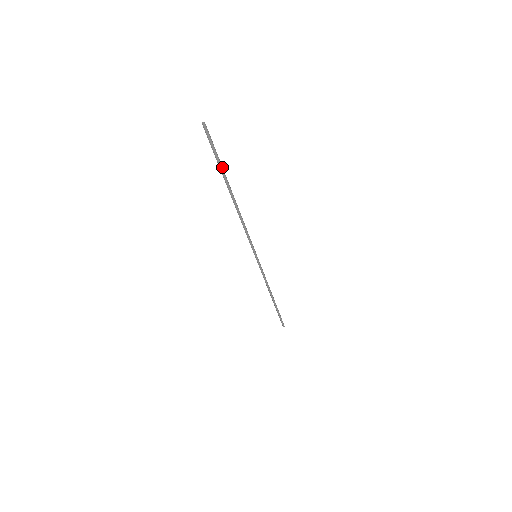
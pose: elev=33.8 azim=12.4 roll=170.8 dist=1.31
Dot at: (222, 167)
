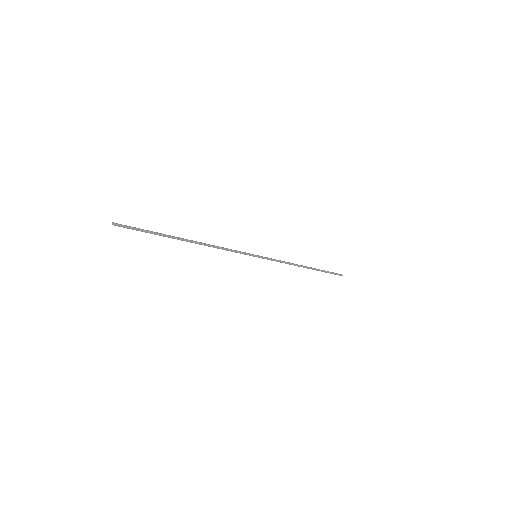
Dot at: (158, 233)
